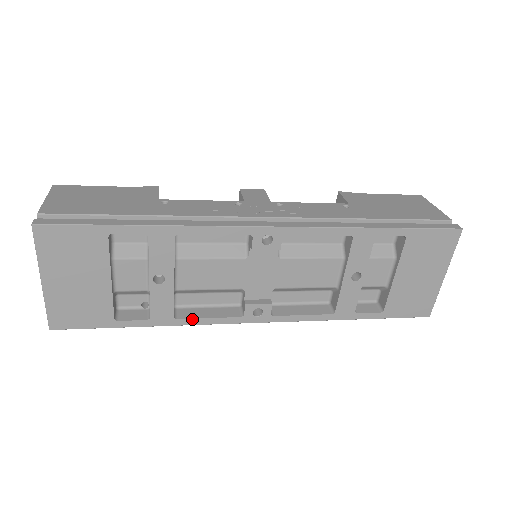
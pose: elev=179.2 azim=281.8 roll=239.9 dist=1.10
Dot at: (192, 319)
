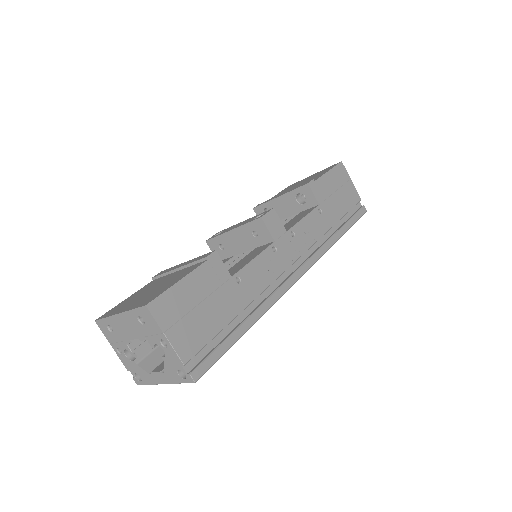
Dot at: occluded
